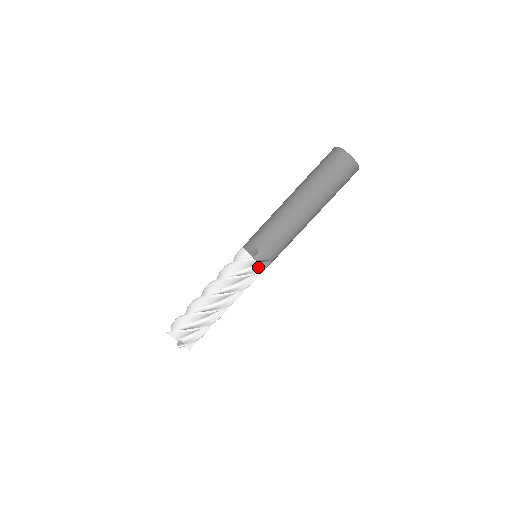
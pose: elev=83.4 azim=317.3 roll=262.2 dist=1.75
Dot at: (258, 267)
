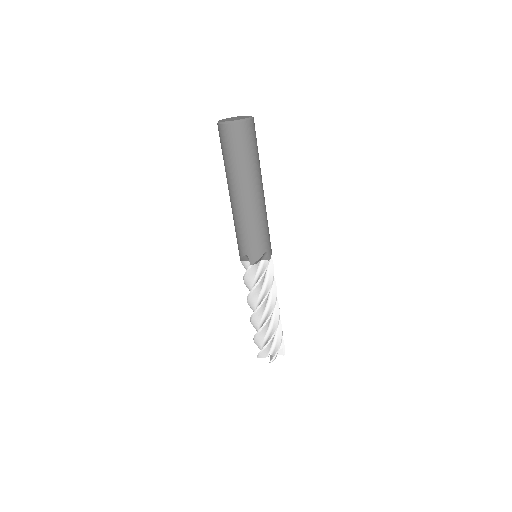
Dot at: (263, 264)
